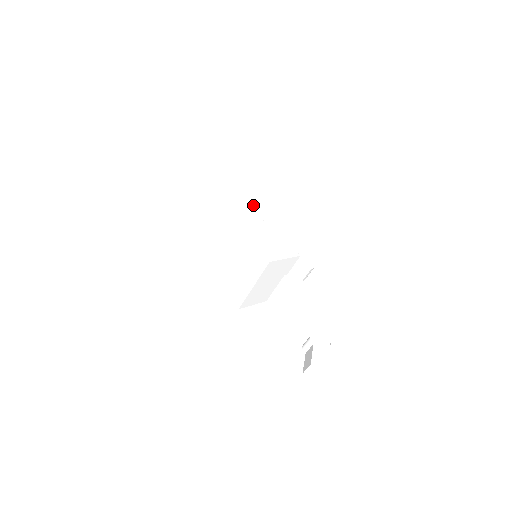
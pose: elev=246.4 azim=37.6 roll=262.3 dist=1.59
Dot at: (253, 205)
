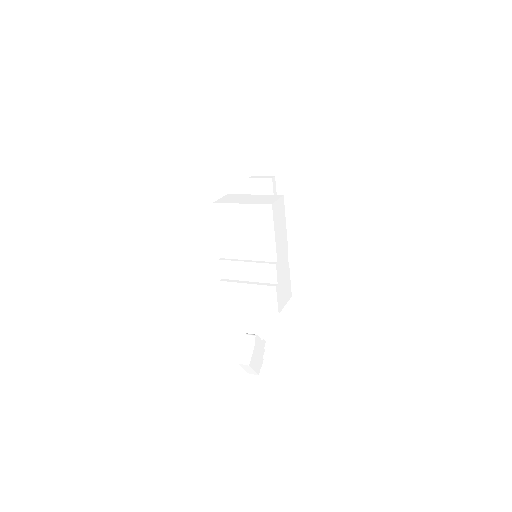
Dot at: (274, 181)
